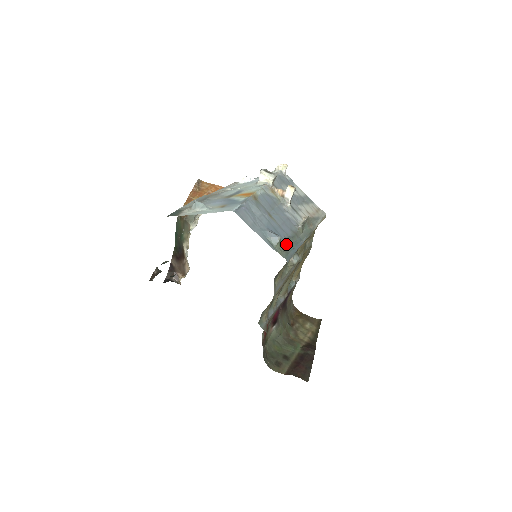
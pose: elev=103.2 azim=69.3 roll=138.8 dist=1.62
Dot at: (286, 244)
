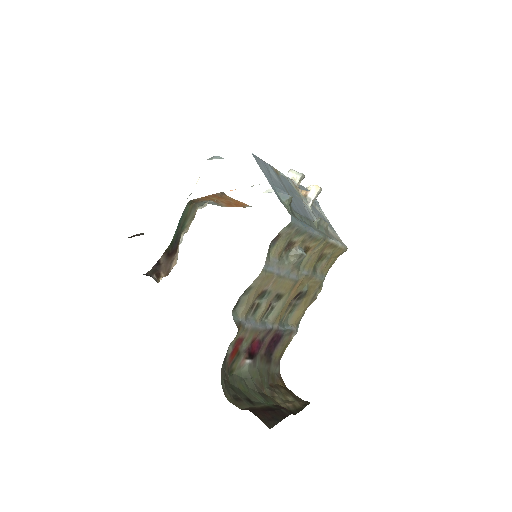
Dot at: (296, 213)
